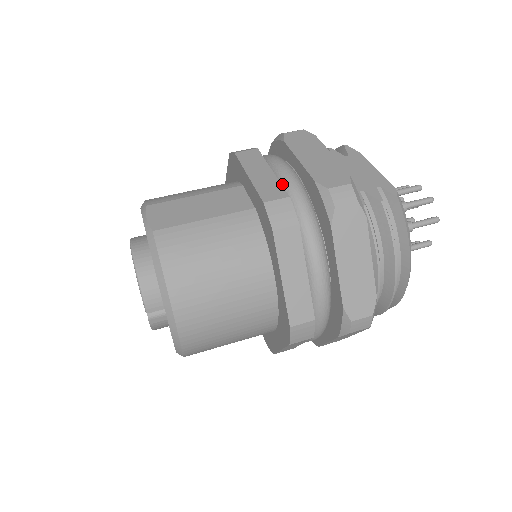
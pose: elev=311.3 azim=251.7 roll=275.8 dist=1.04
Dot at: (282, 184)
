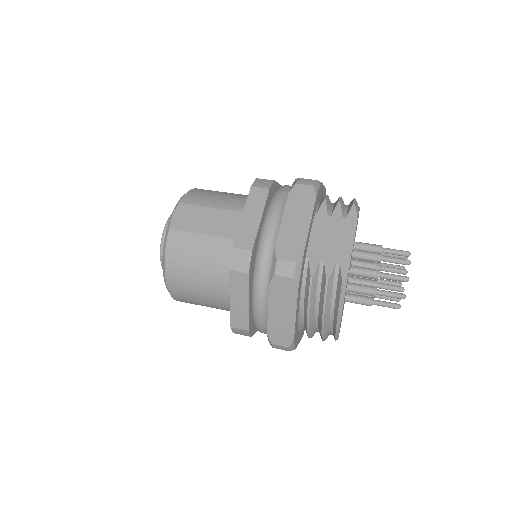
Dot at: (261, 233)
